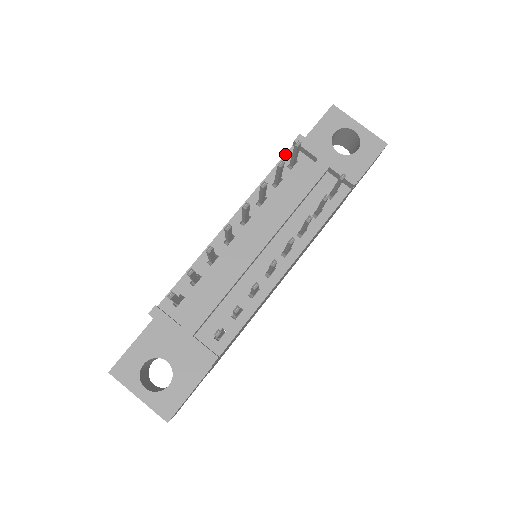
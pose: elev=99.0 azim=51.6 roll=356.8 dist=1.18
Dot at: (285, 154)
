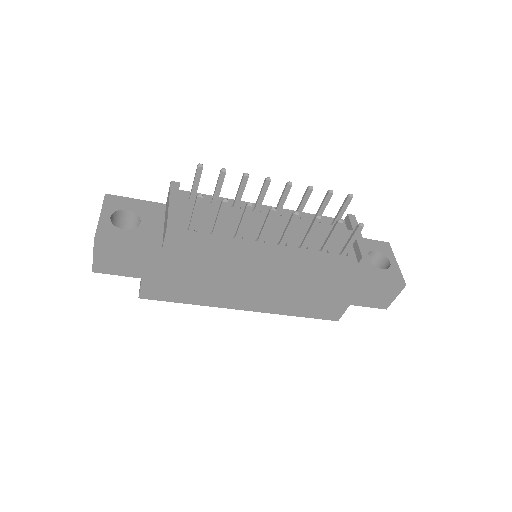
Dot at: occluded
